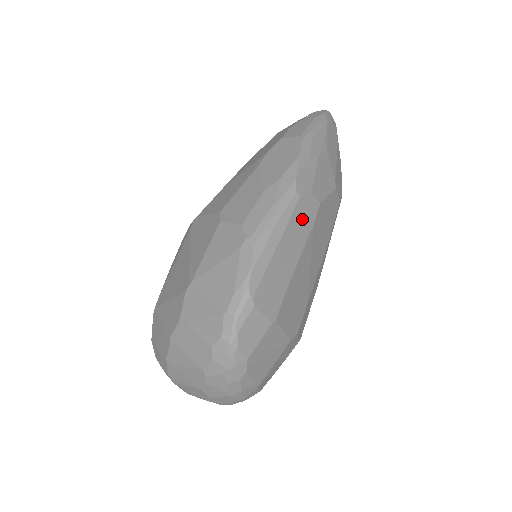
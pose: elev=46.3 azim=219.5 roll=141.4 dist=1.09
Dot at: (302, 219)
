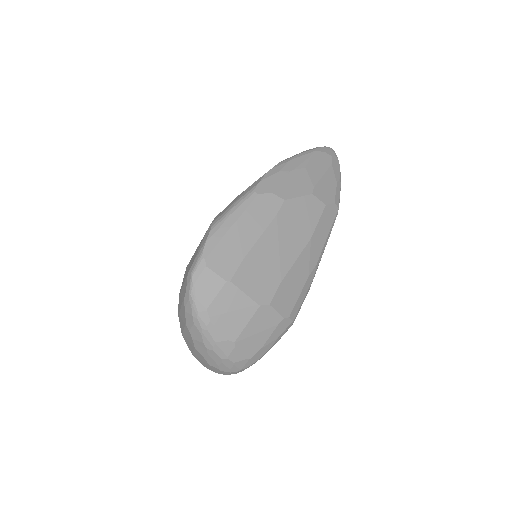
Dot at: (261, 210)
